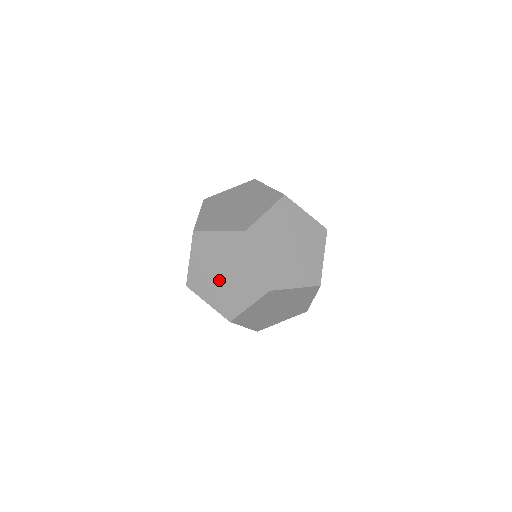
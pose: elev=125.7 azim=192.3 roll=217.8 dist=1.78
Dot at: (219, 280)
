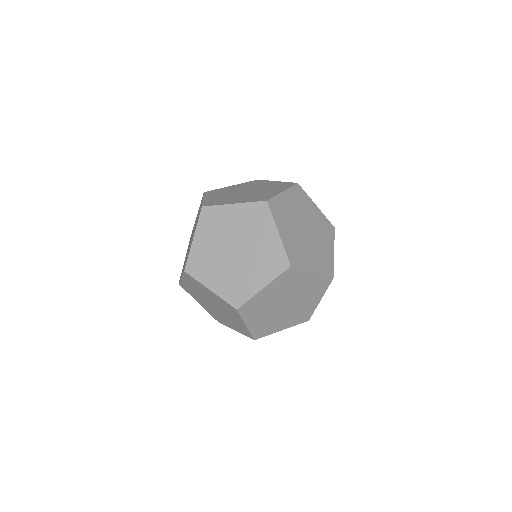
Dot at: occluded
